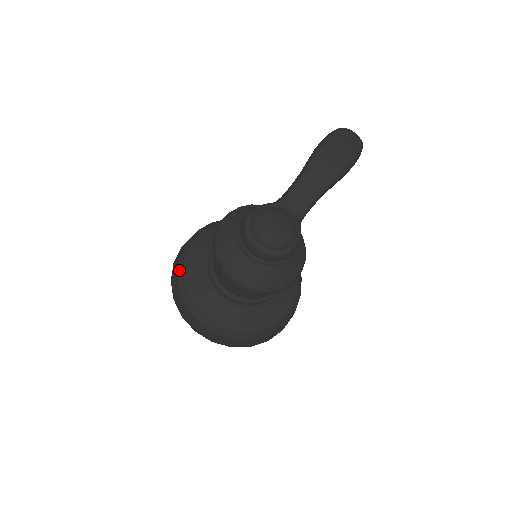
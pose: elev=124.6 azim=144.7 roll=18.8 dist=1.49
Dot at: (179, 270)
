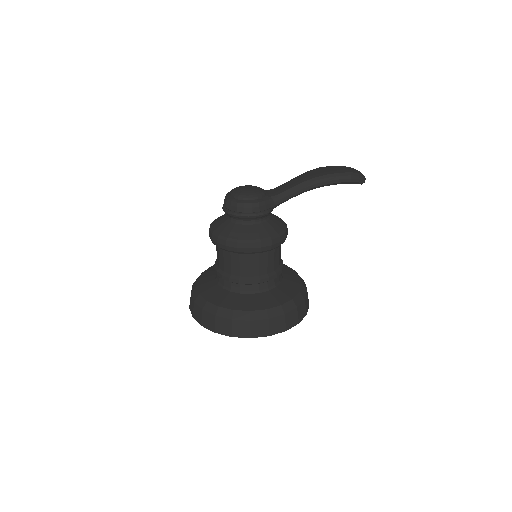
Dot at: occluded
